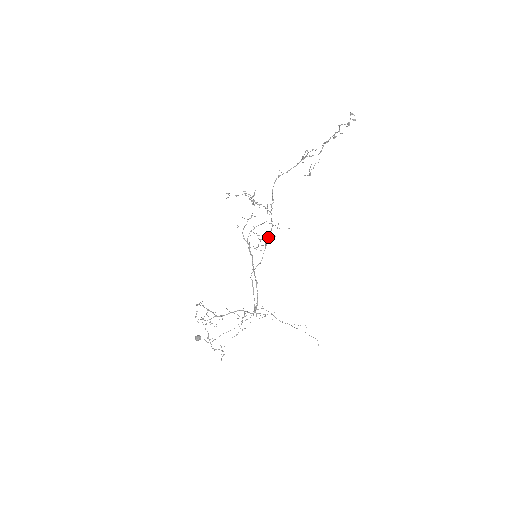
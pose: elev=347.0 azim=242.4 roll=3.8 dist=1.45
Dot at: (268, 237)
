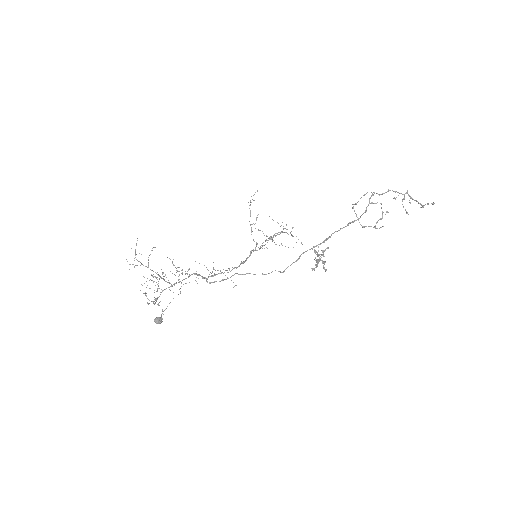
Dot at: occluded
